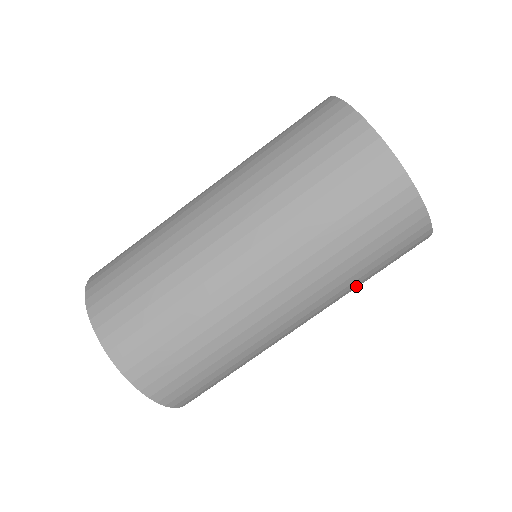
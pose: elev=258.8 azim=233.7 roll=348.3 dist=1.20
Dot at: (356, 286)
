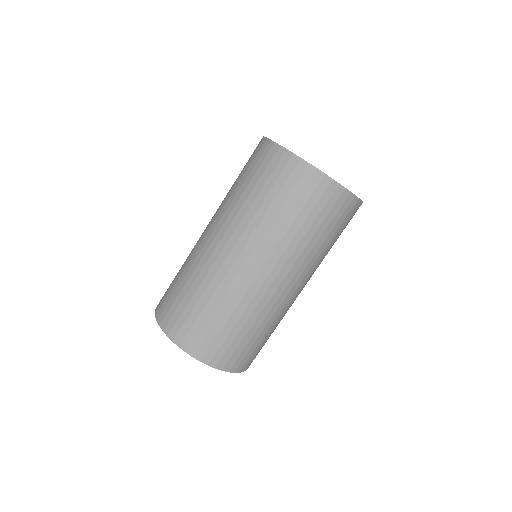
Dot at: (292, 233)
